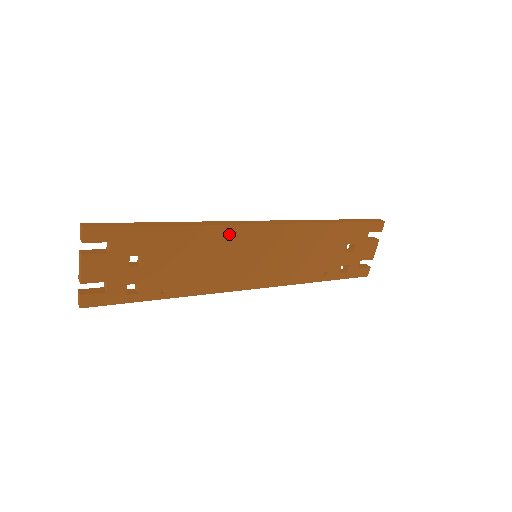
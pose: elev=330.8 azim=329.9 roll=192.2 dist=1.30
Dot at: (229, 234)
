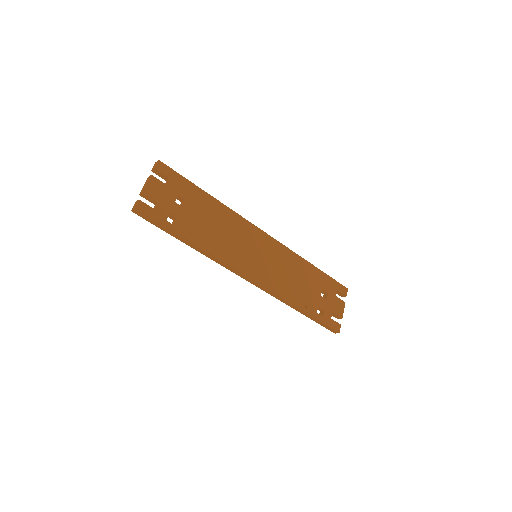
Dot at: (241, 224)
